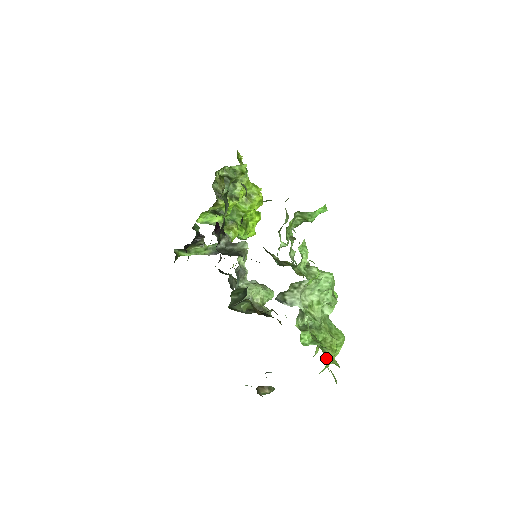
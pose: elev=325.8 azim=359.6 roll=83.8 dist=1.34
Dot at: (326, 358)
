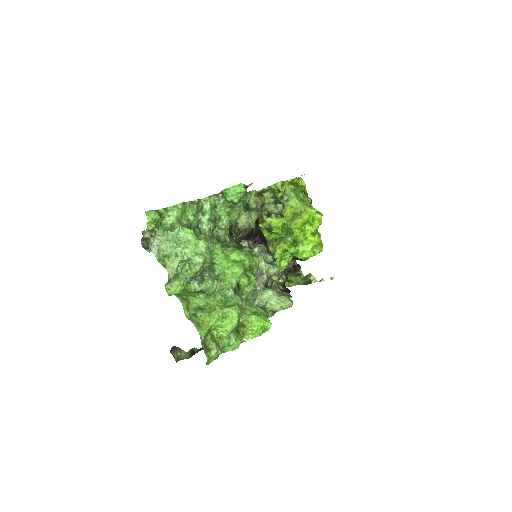
Dot at: (188, 314)
